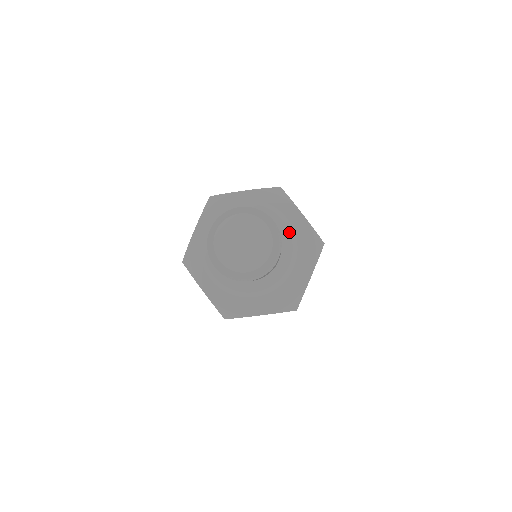
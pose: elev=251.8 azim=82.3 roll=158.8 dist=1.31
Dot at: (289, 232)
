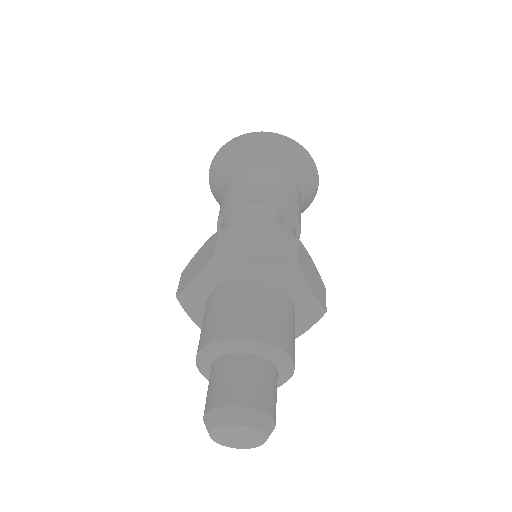
Dot at: (260, 349)
